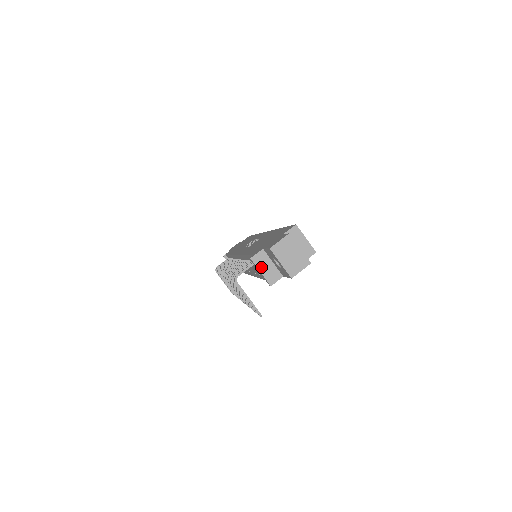
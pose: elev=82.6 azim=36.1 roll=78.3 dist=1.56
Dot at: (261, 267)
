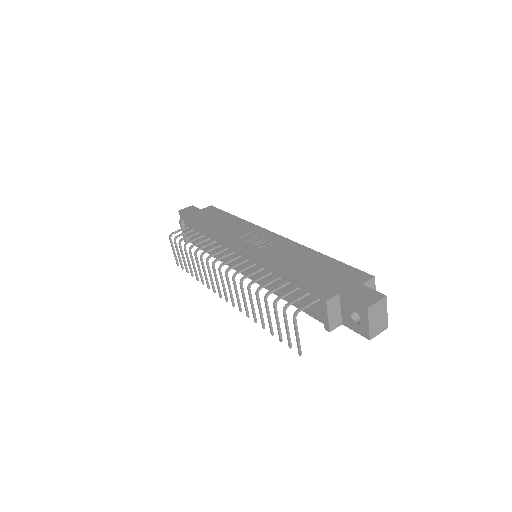
Dot at: (330, 312)
